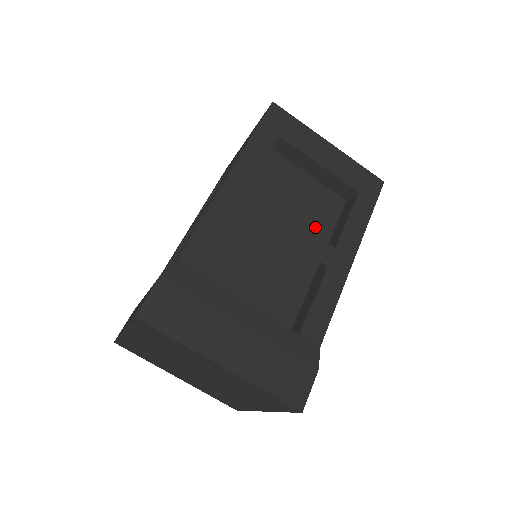
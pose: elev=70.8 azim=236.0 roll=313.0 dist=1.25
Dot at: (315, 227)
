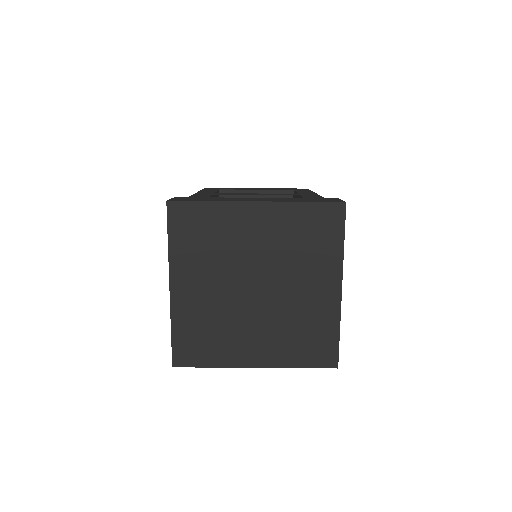
Dot at: occluded
